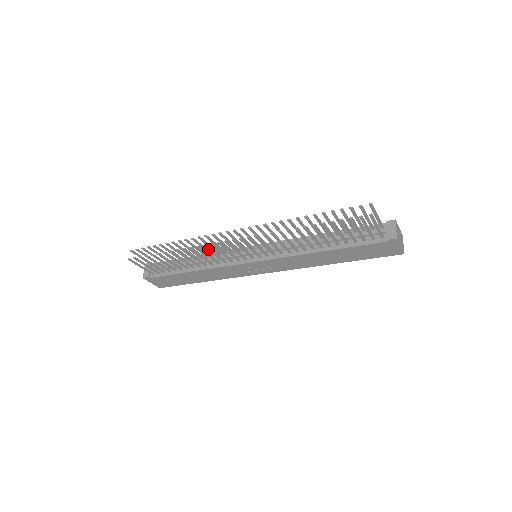
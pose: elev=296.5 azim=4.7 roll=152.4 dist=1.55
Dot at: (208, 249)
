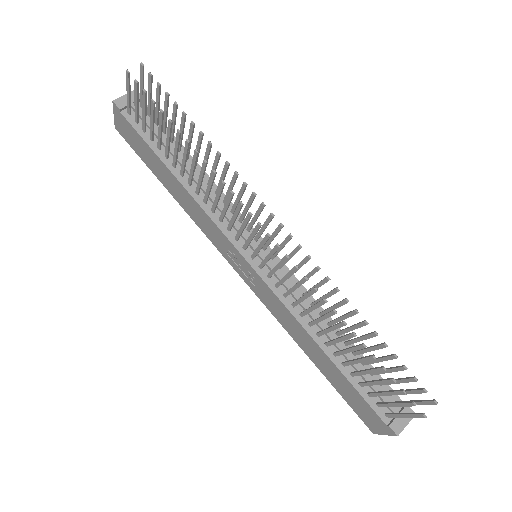
Dot at: (229, 198)
